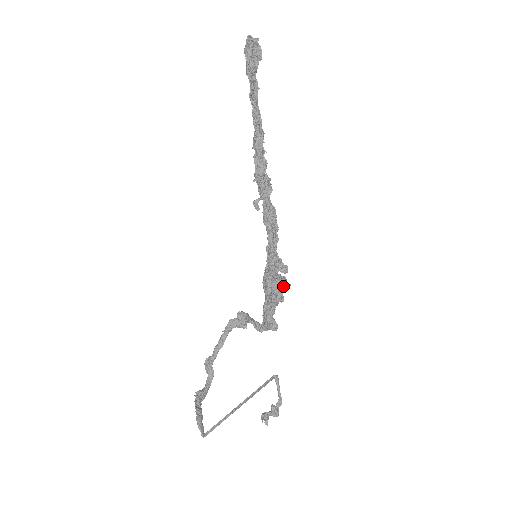
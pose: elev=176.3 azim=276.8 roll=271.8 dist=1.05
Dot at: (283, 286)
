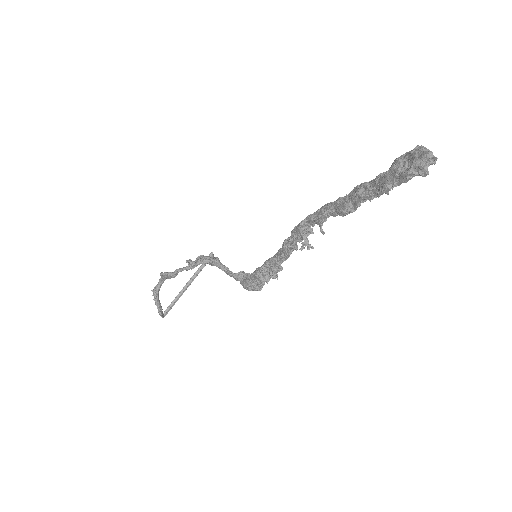
Dot at: occluded
